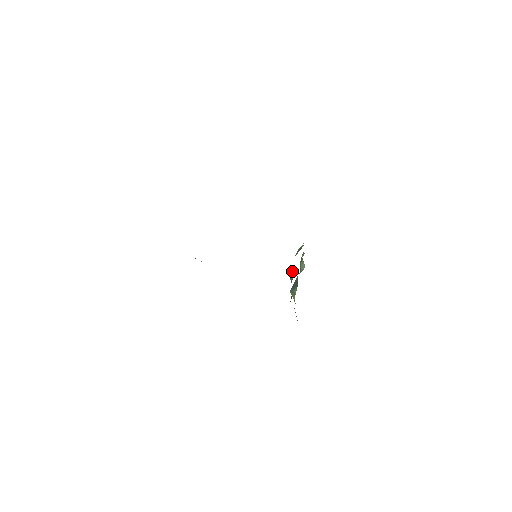
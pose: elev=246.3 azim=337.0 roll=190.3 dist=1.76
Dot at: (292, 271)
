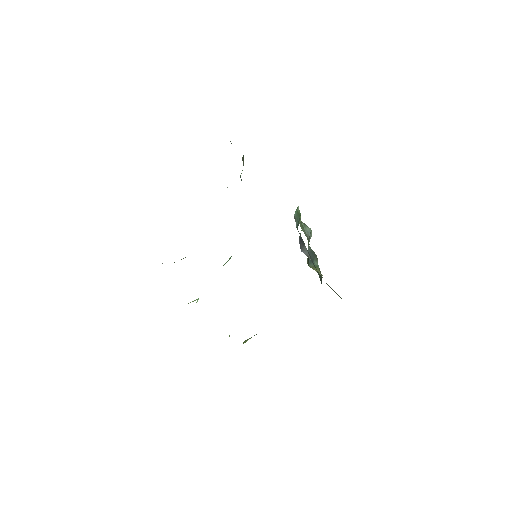
Dot at: (303, 246)
